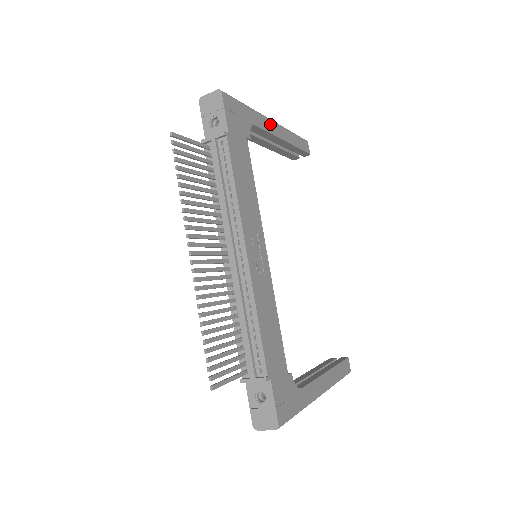
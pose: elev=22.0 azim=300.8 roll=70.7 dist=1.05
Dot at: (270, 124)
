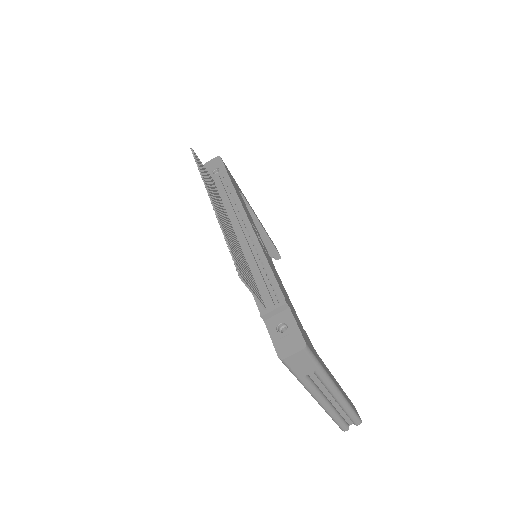
Dot at: (251, 207)
